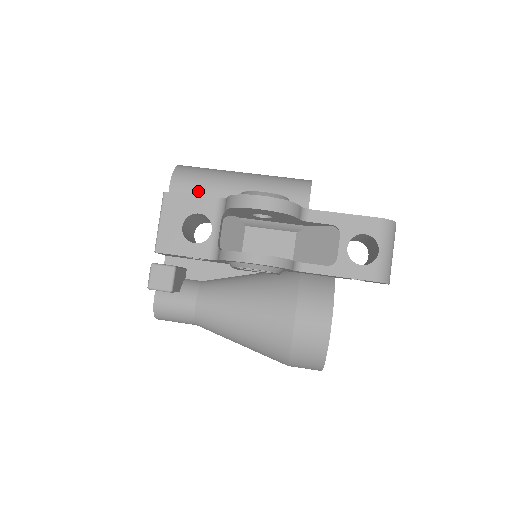
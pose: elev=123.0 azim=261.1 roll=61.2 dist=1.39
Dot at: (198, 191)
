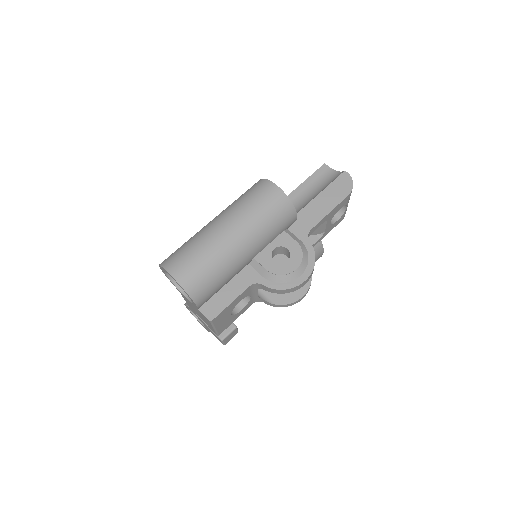
Dot at: (220, 288)
